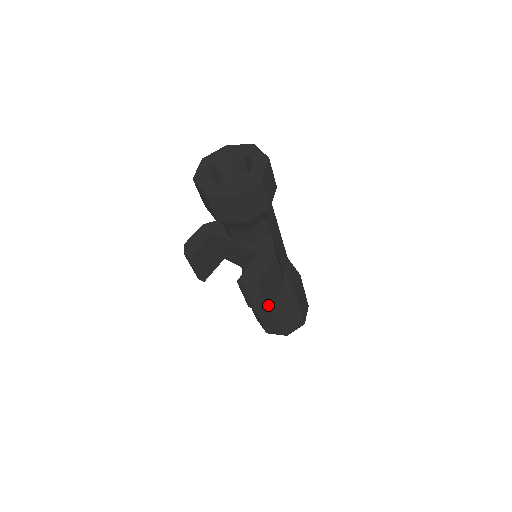
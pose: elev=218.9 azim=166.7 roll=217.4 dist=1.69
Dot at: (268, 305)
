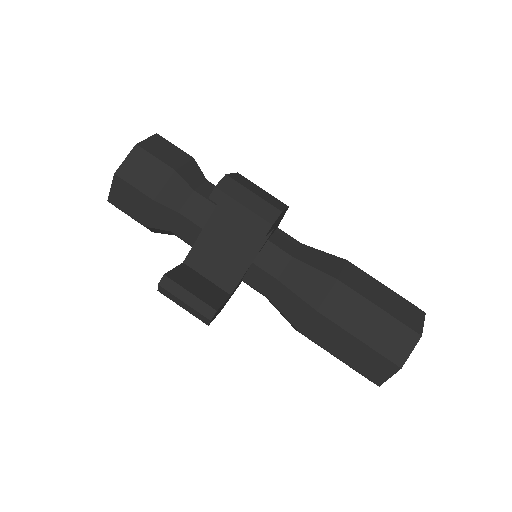
Dot at: (282, 212)
